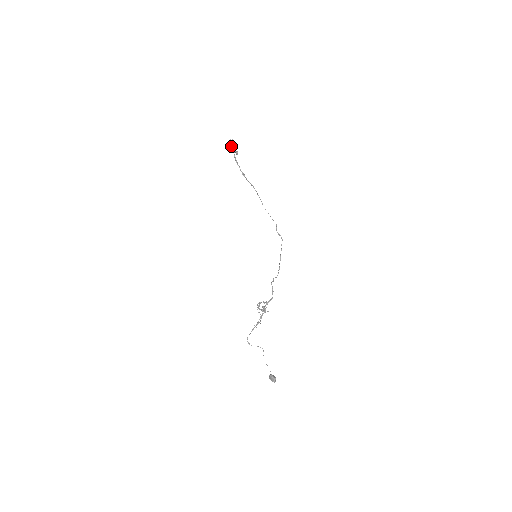
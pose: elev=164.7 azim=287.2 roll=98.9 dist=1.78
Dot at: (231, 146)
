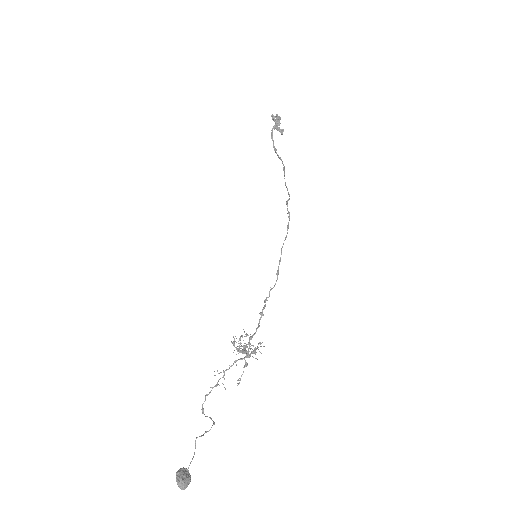
Dot at: occluded
